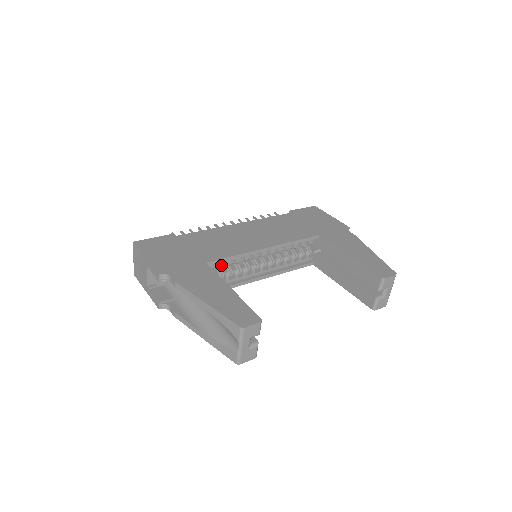
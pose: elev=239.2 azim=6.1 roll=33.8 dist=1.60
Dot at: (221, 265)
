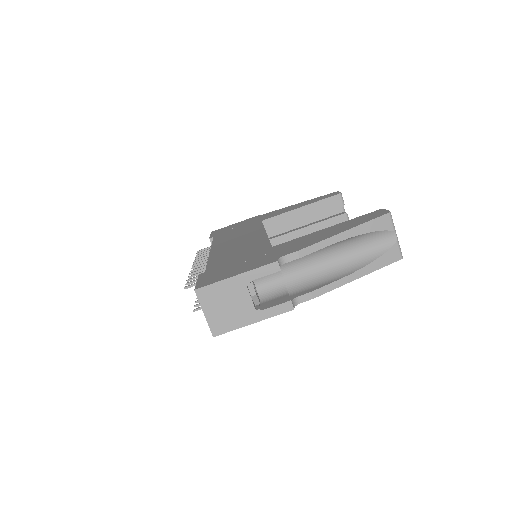
Dot at: occluded
